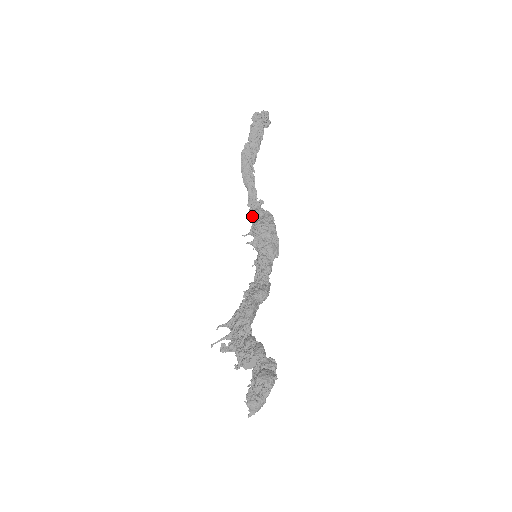
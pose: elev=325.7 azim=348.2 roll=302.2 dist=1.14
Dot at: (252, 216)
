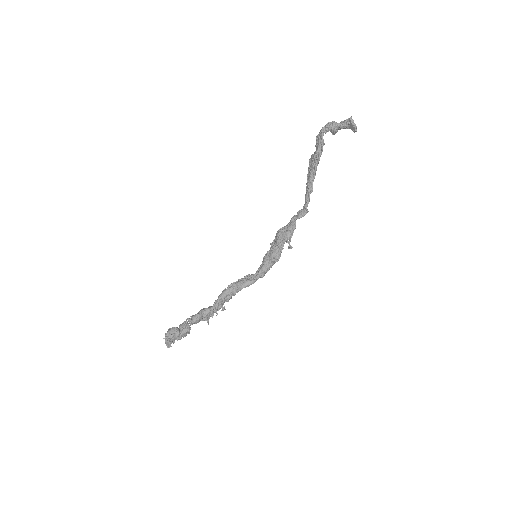
Dot at: occluded
